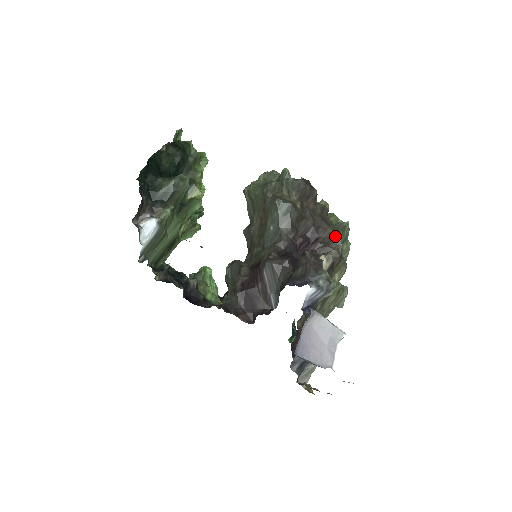
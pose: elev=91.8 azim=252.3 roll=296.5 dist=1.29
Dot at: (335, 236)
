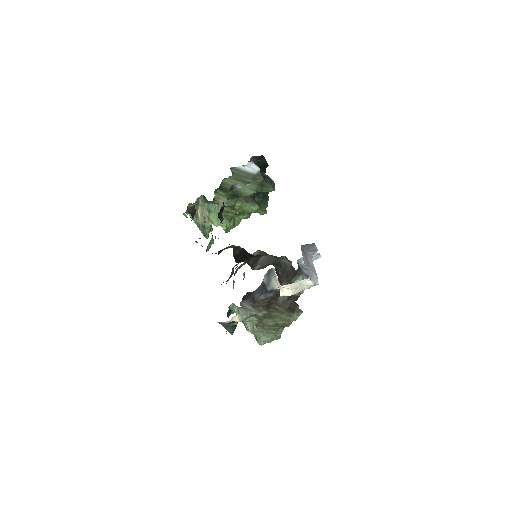
Dot at: (296, 303)
